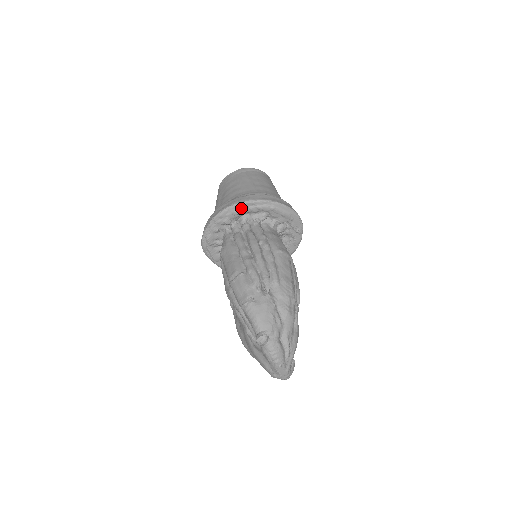
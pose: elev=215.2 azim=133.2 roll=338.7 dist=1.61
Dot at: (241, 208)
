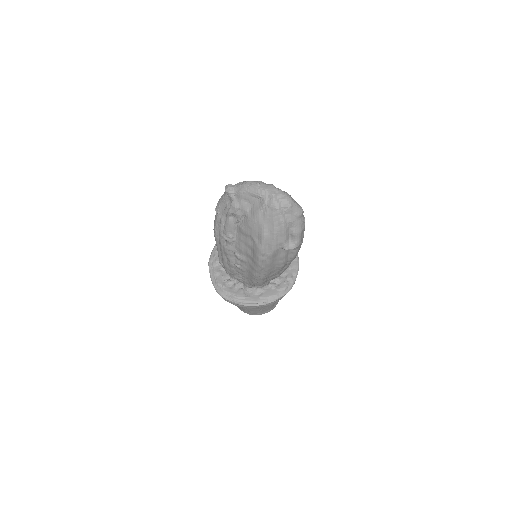
Dot at: occluded
